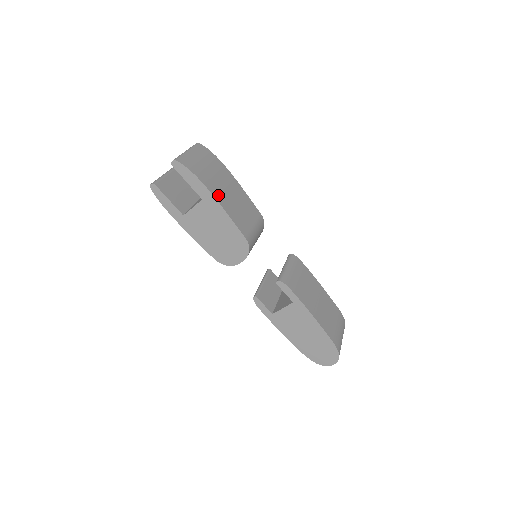
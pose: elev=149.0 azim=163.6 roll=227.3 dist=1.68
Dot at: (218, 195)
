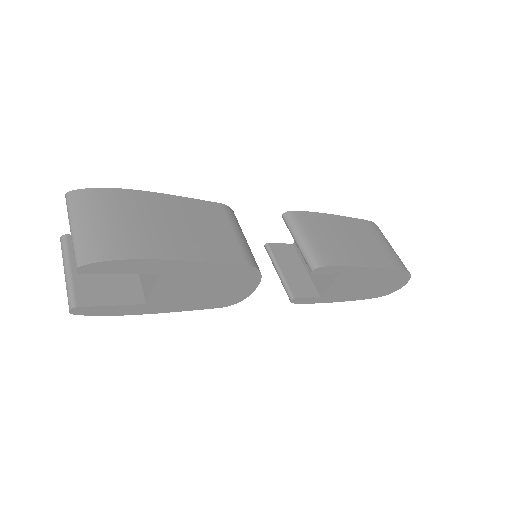
Dot at: (174, 250)
